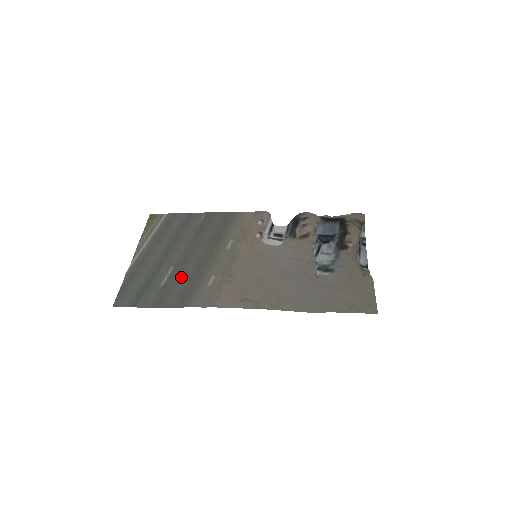
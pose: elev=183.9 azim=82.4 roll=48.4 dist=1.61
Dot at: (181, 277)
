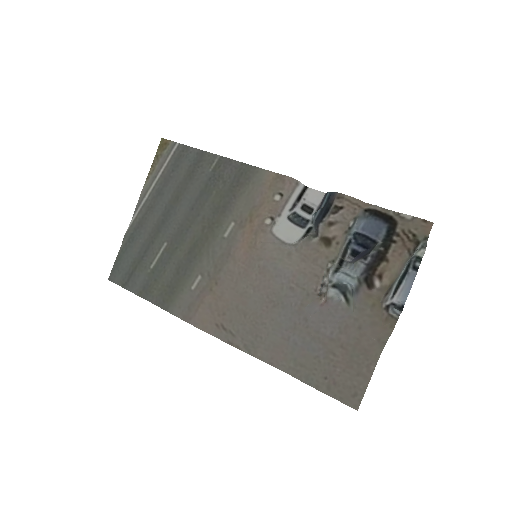
Dot at: (170, 264)
